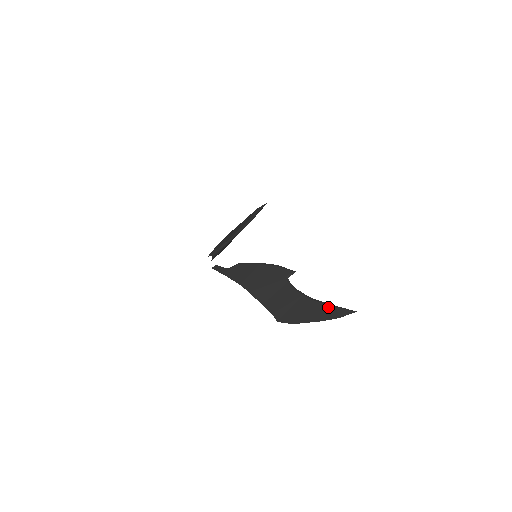
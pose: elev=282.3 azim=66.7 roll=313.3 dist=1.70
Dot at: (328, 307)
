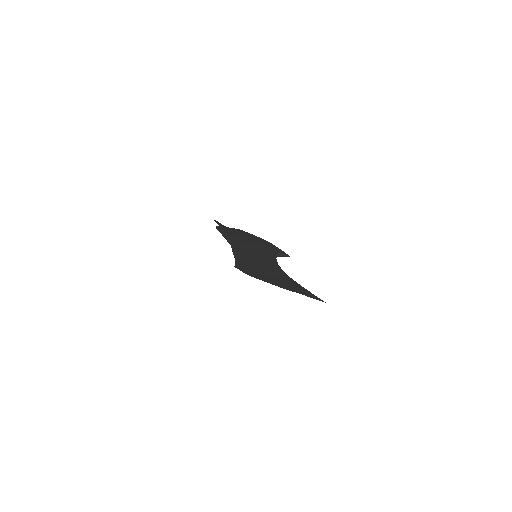
Dot at: (298, 285)
